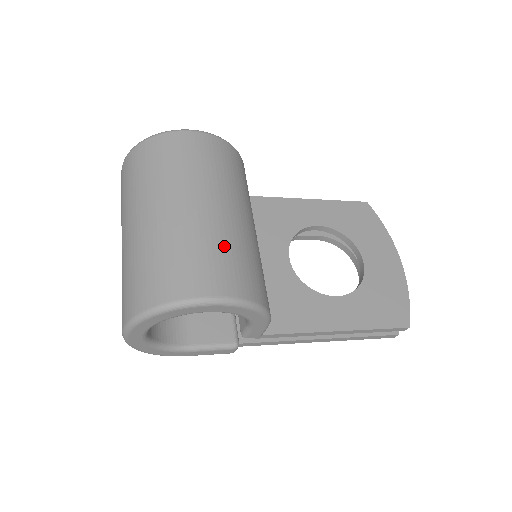
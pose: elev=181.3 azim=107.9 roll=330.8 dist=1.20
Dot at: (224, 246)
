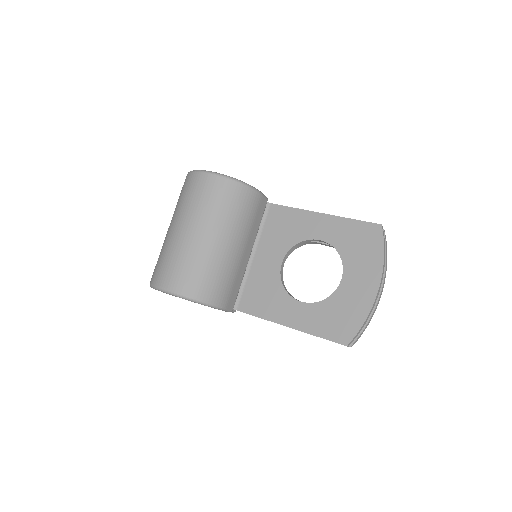
Dot at: (187, 260)
